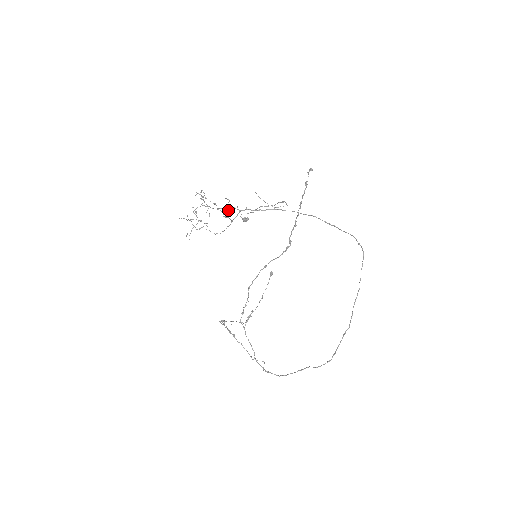
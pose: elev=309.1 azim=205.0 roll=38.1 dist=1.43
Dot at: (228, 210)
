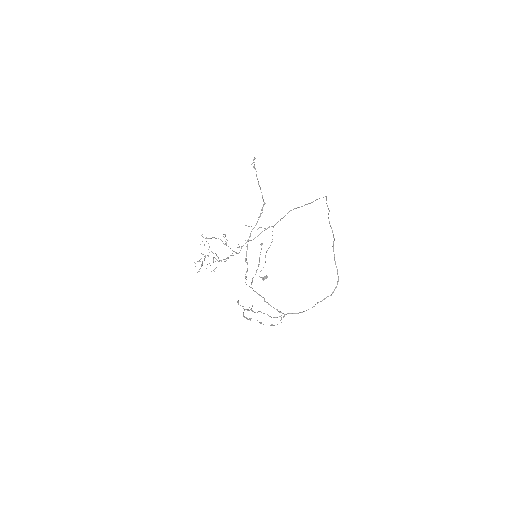
Dot at: occluded
